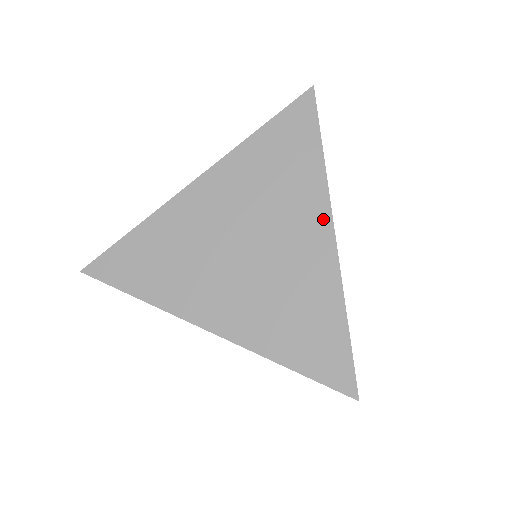
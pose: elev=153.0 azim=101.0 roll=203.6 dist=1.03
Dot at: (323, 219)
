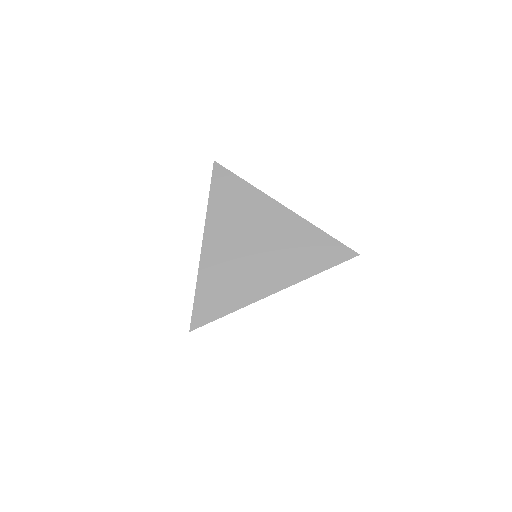
Dot at: (273, 205)
